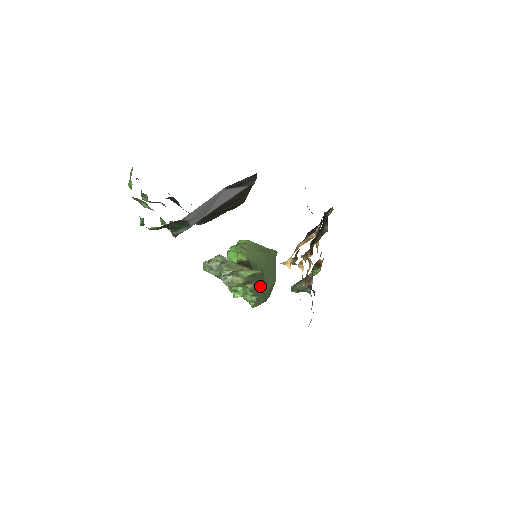
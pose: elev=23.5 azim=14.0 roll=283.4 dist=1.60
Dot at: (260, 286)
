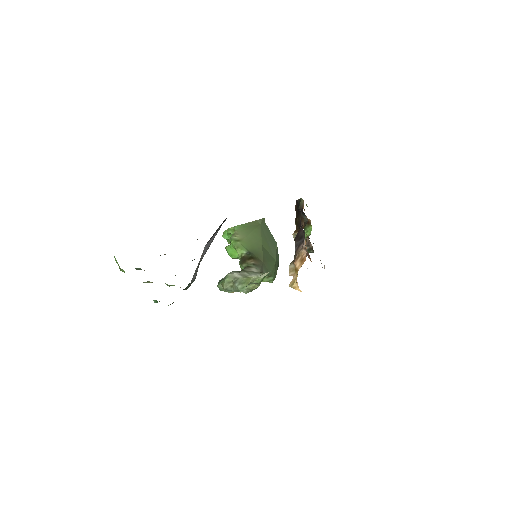
Dot at: (269, 265)
